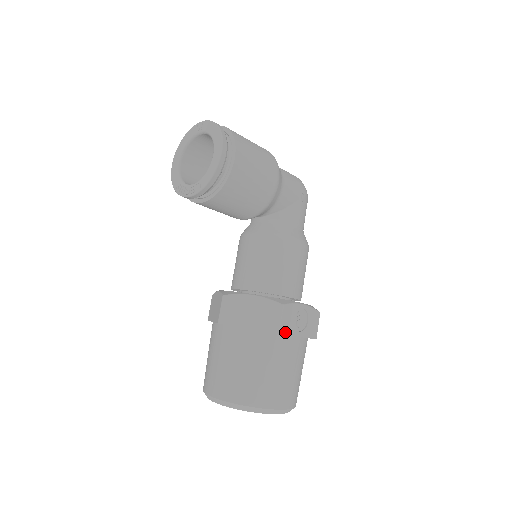
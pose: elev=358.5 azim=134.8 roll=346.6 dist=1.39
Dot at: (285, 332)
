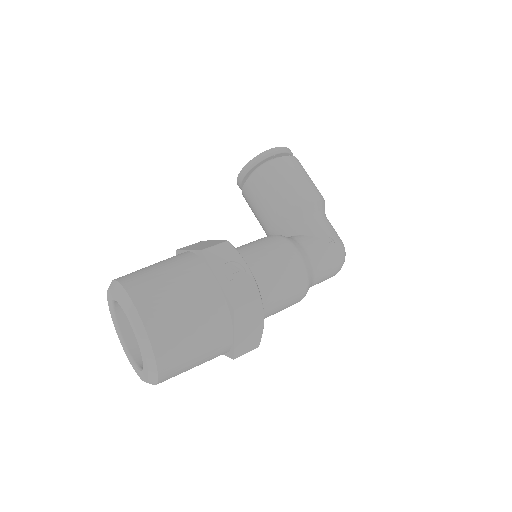
Dot at: (209, 258)
